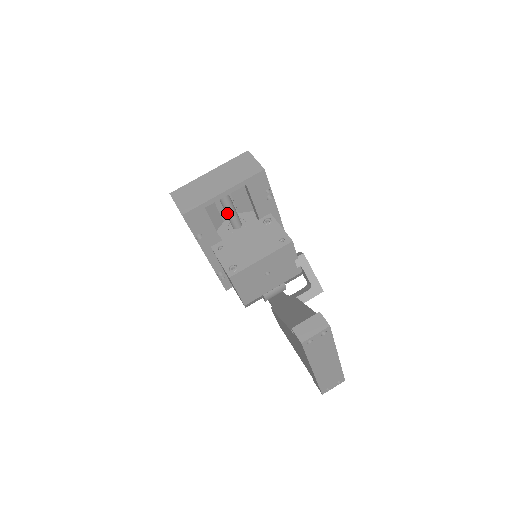
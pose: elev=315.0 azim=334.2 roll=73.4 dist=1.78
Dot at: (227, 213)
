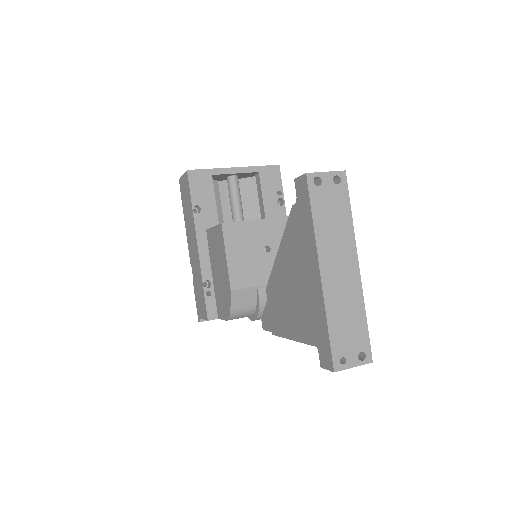
Dot at: (233, 206)
